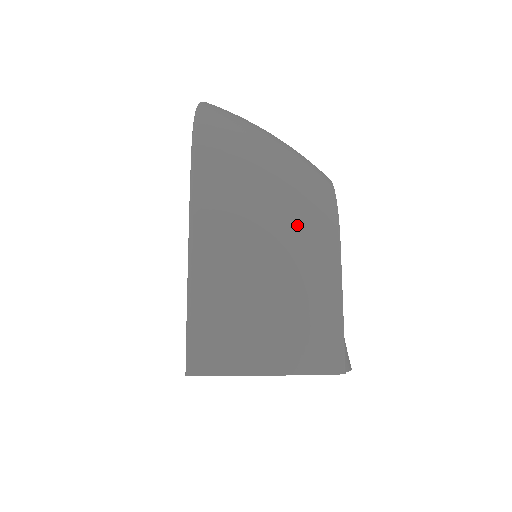
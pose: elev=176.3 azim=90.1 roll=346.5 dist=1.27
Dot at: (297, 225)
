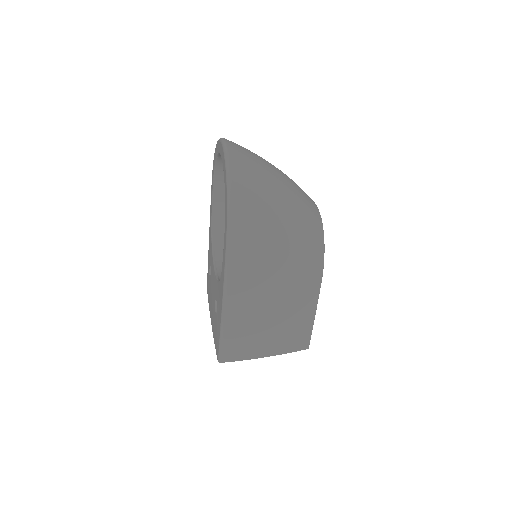
Dot at: (296, 278)
